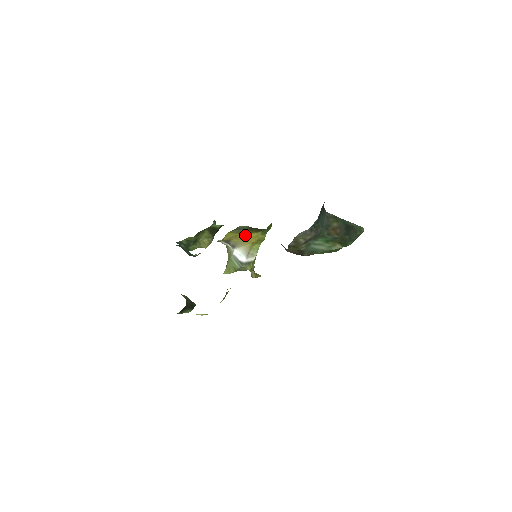
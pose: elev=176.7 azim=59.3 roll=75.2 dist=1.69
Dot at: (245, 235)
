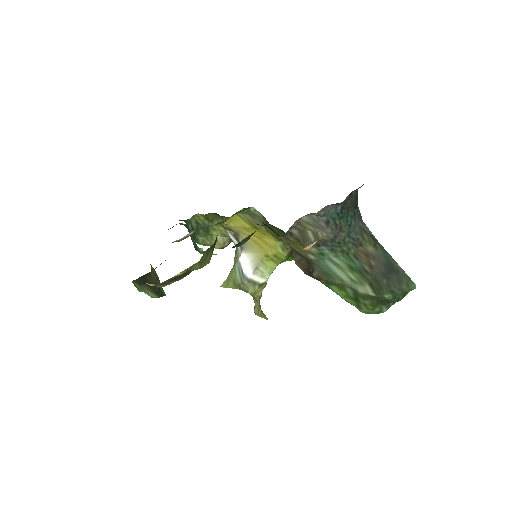
Dot at: (260, 236)
